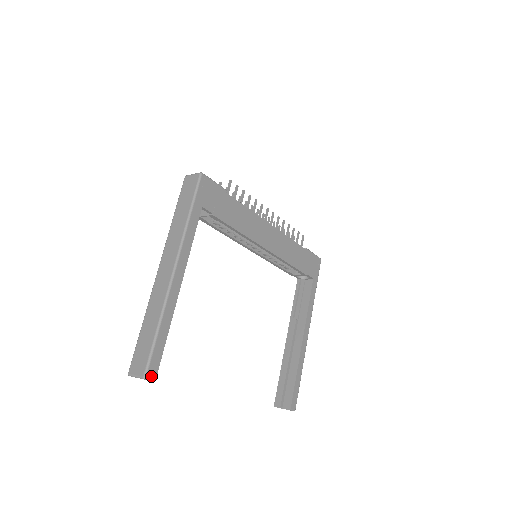
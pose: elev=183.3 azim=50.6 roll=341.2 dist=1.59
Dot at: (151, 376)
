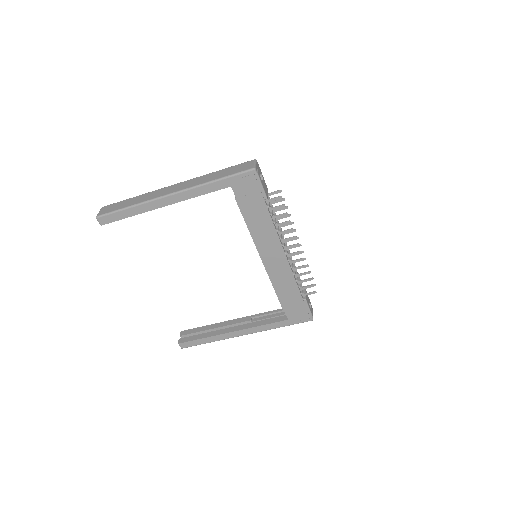
Dot at: (100, 221)
